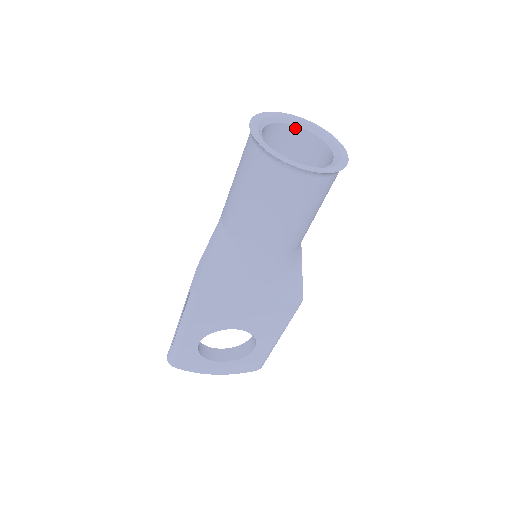
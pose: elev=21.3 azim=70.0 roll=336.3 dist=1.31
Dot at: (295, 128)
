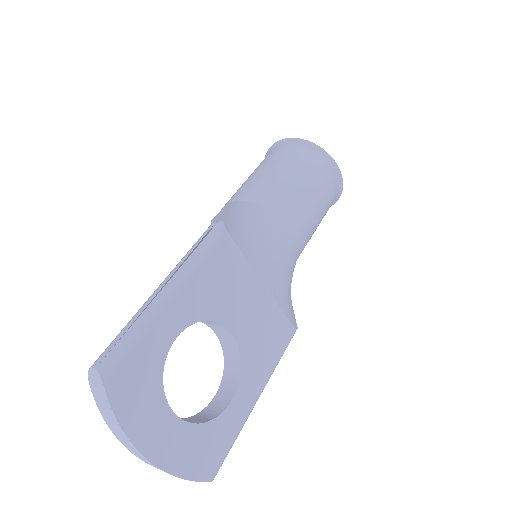
Dot at: occluded
